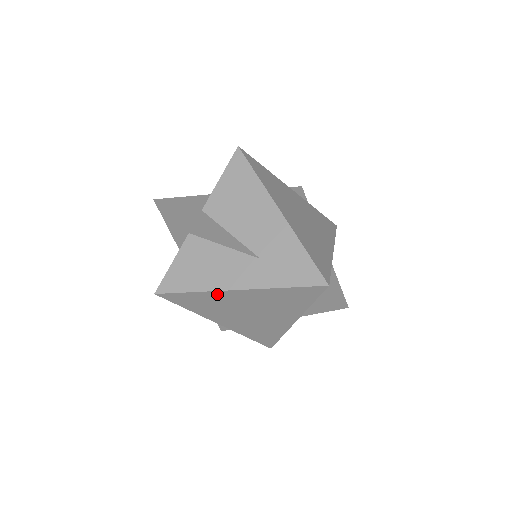
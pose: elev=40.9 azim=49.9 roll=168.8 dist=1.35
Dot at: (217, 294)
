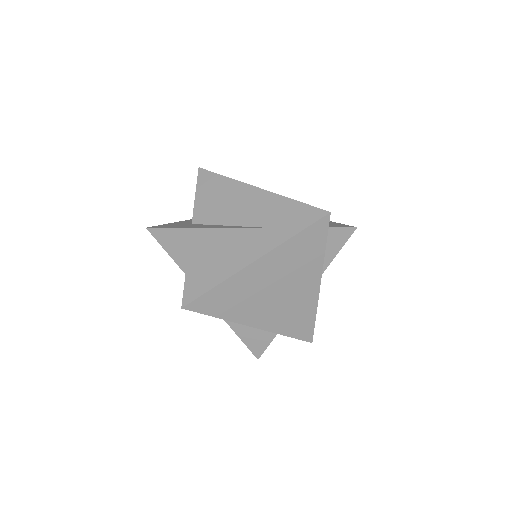
Dot at: (239, 277)
